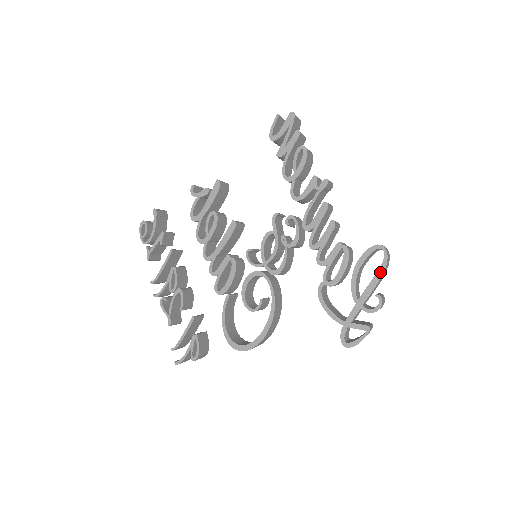
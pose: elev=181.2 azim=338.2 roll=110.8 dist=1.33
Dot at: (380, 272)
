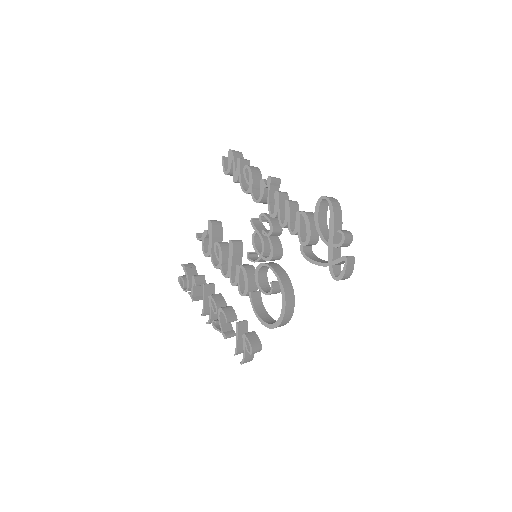
Dot at: (331, 214)
